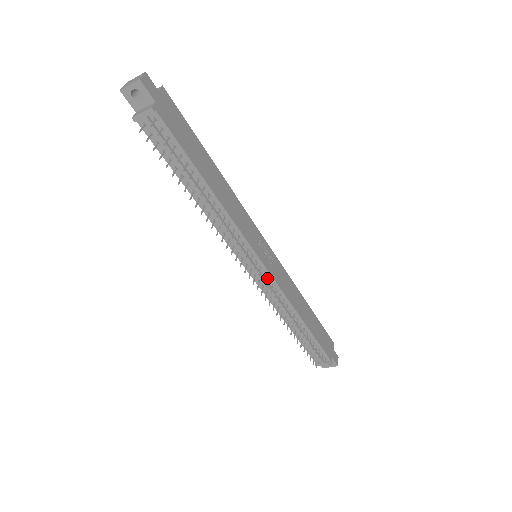
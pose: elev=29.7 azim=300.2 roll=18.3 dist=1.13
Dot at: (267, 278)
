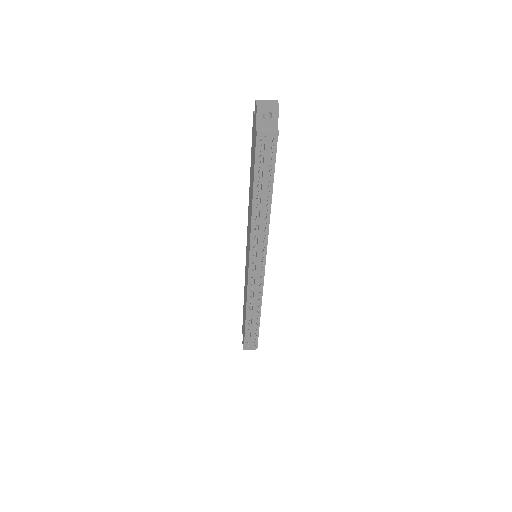
Dot at: (260, 275)
